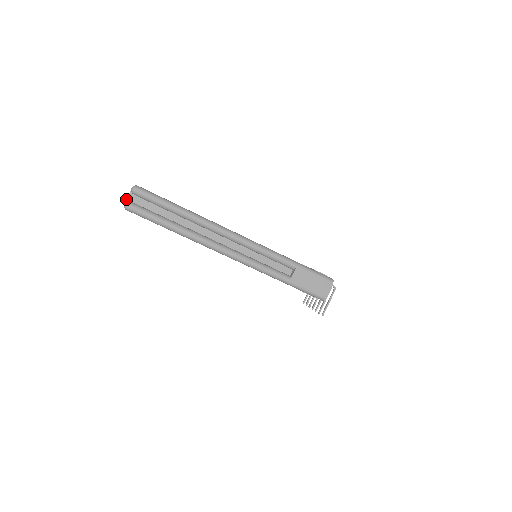
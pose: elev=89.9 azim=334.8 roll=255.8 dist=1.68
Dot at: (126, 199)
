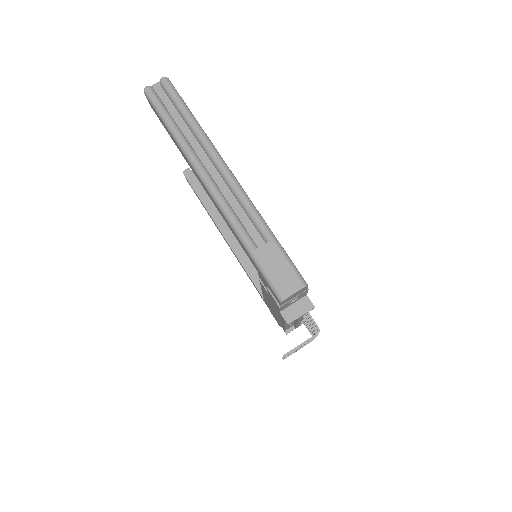
Dot at: occluded
